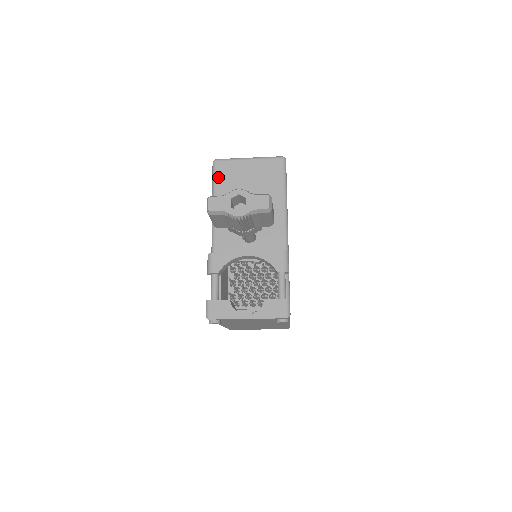
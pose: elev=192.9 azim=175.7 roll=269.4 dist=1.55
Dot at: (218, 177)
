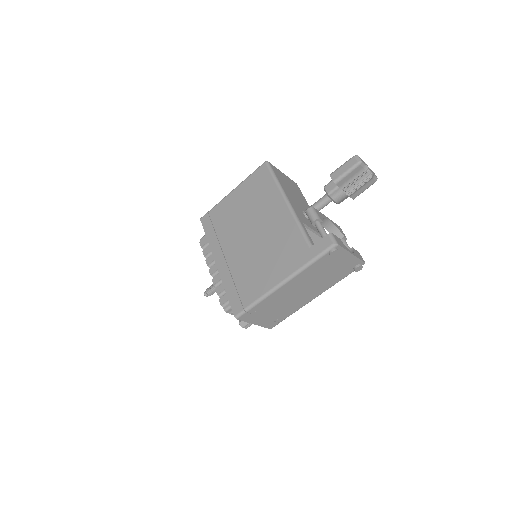
Dot at: (275, 172)
